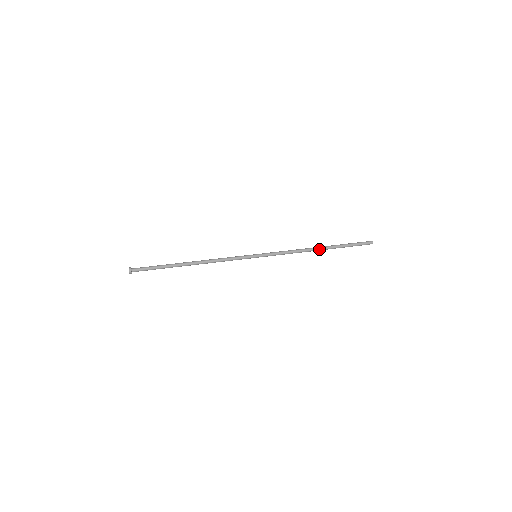
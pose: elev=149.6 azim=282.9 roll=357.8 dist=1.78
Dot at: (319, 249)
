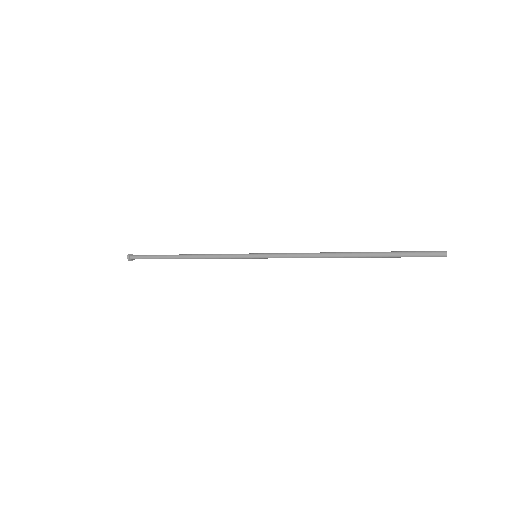
Dot at: (345, 255)
